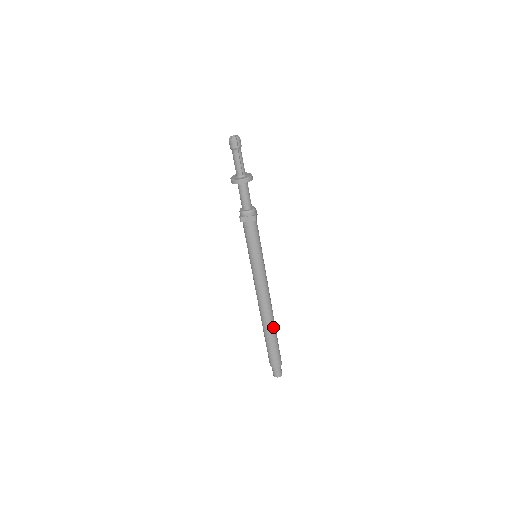
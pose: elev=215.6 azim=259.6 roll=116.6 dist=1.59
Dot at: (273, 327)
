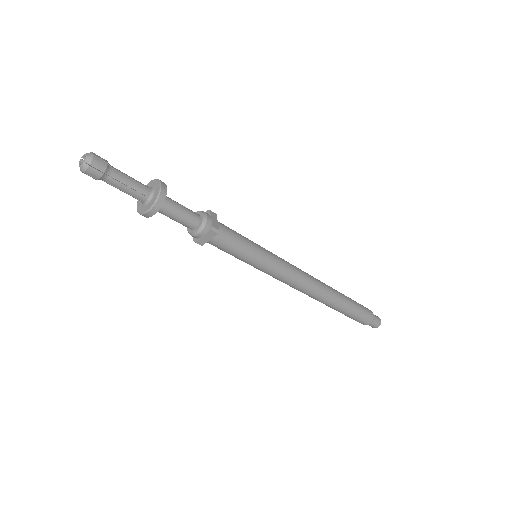
Dot at: (337, 299)
